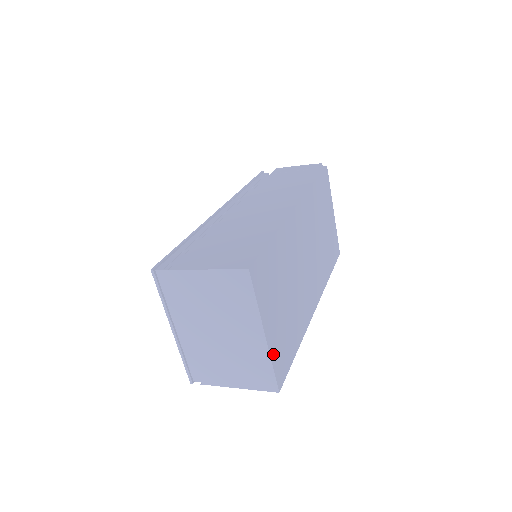
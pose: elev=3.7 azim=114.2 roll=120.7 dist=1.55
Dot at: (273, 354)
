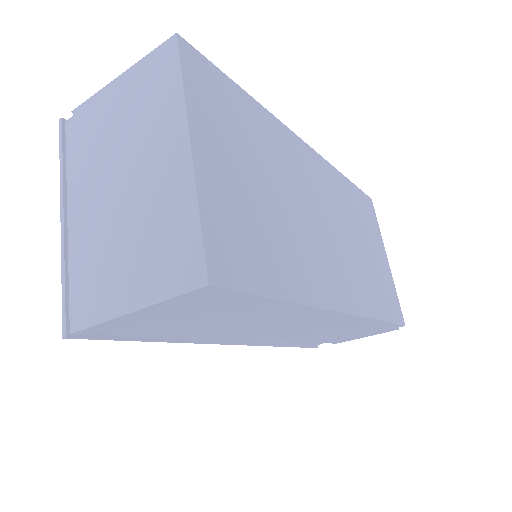
Dot at: (207, 202)
